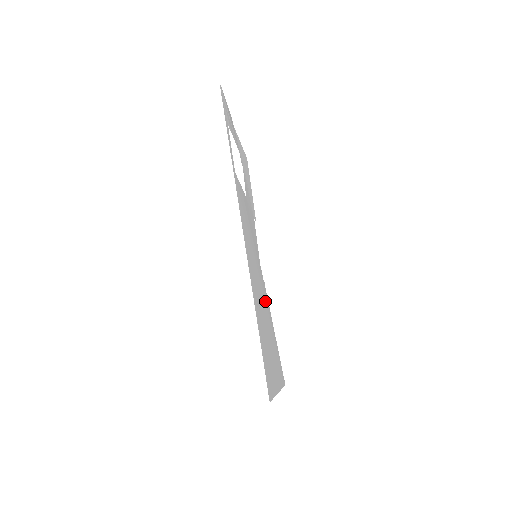
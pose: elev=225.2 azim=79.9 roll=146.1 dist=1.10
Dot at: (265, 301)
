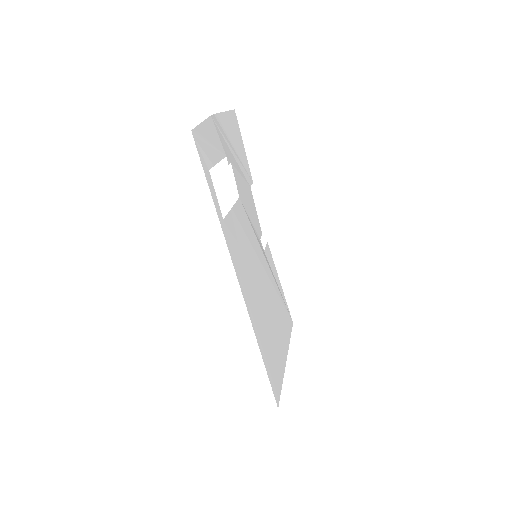
Dot at: (269, 287)
